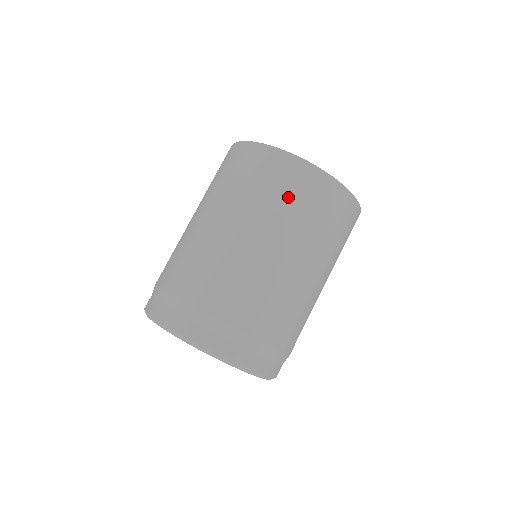
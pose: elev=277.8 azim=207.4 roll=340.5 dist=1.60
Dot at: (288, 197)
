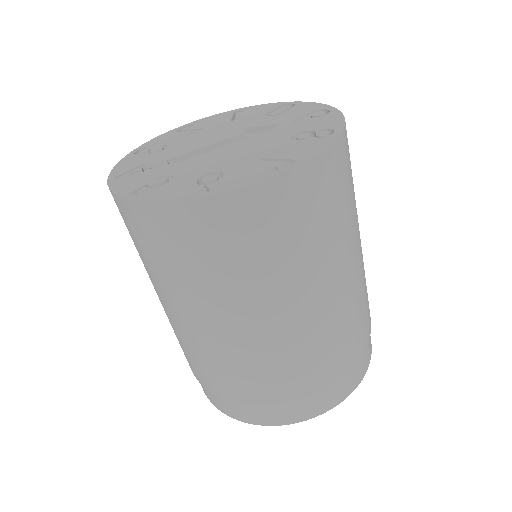
Dot at: (288, 240)
